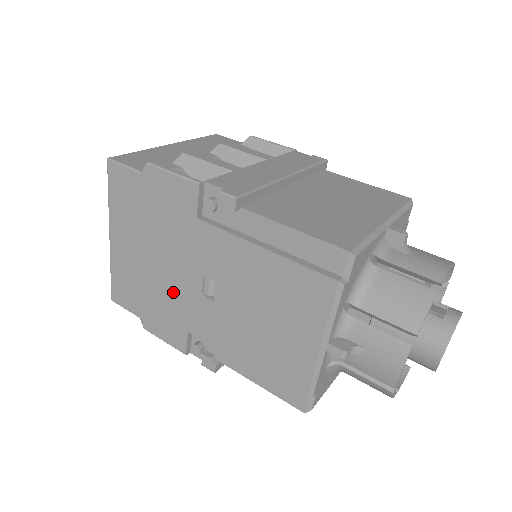
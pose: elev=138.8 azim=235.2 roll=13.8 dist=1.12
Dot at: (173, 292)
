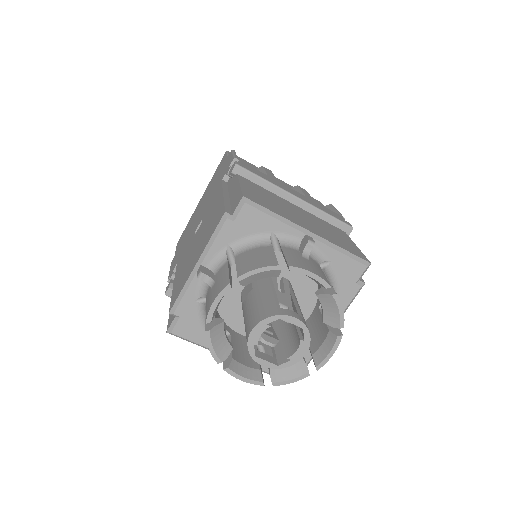
Dot at: (191, 233)
